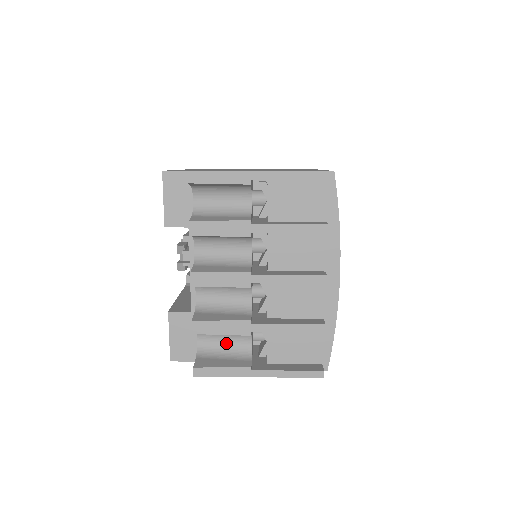
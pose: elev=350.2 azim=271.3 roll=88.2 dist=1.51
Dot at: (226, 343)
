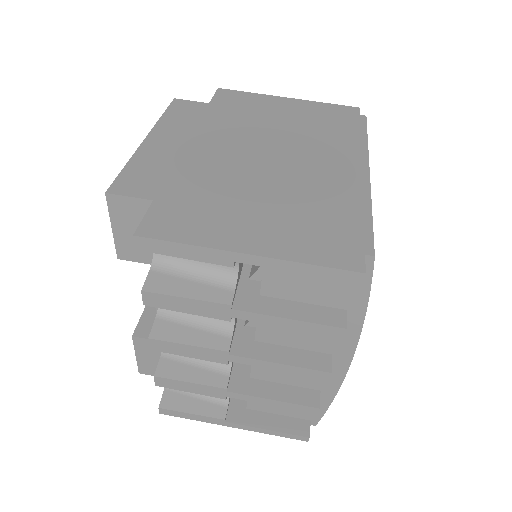
Dot at: occluded
